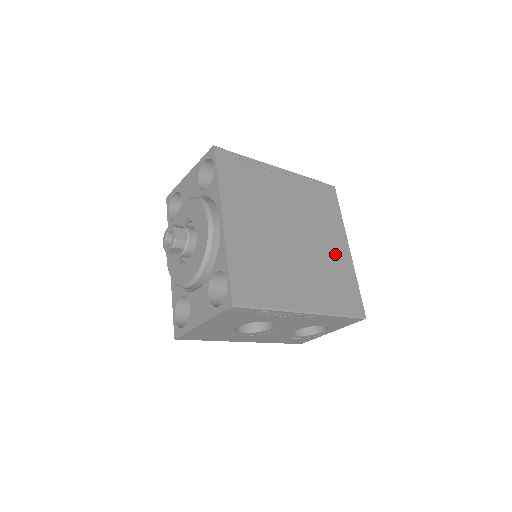
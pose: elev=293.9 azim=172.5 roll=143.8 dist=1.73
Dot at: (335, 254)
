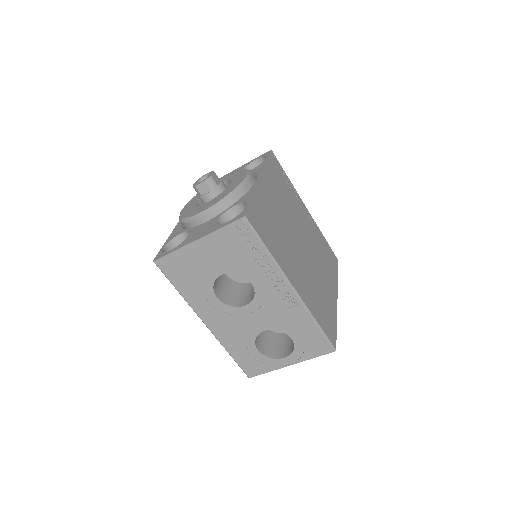
Dot at: (326, 289)
